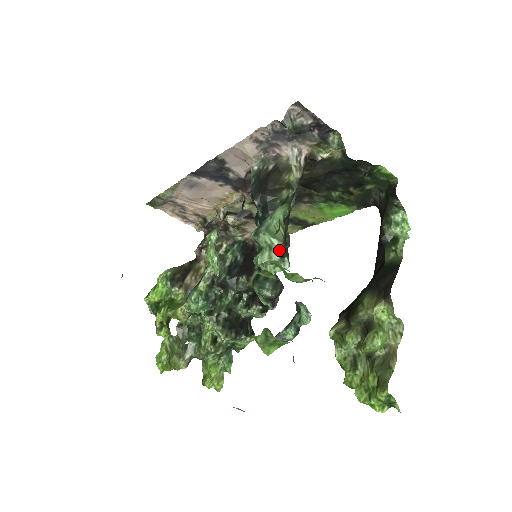
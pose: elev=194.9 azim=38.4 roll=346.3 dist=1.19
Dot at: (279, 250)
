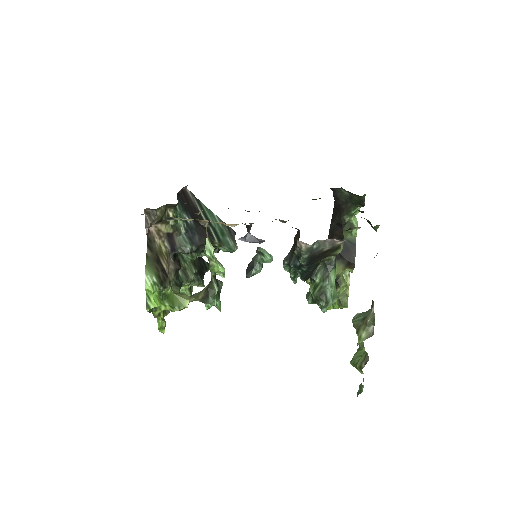
Dot at: occluded
